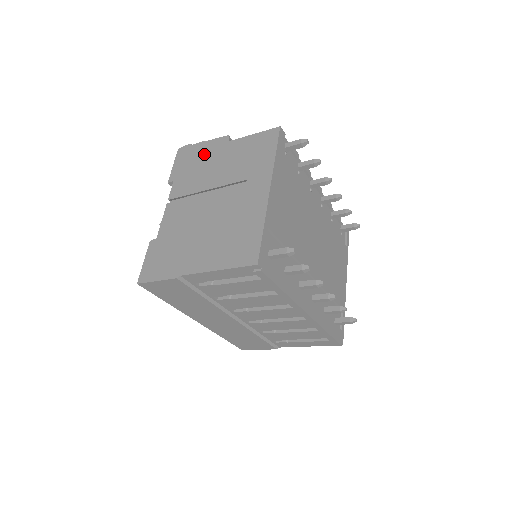
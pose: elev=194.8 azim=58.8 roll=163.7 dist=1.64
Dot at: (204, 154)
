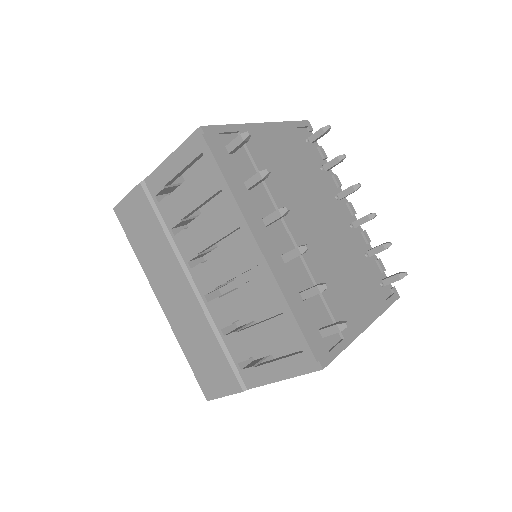
Dot at: occluded
